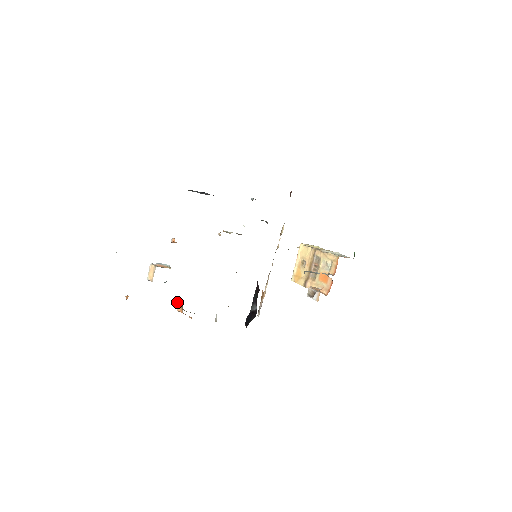
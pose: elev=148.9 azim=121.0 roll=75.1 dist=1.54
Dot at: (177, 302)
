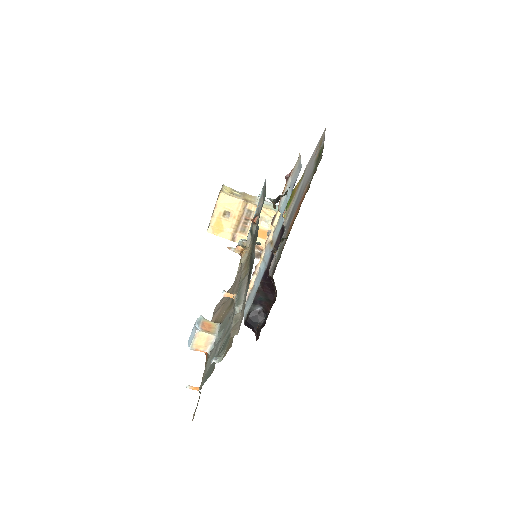
Dot at: occluded
